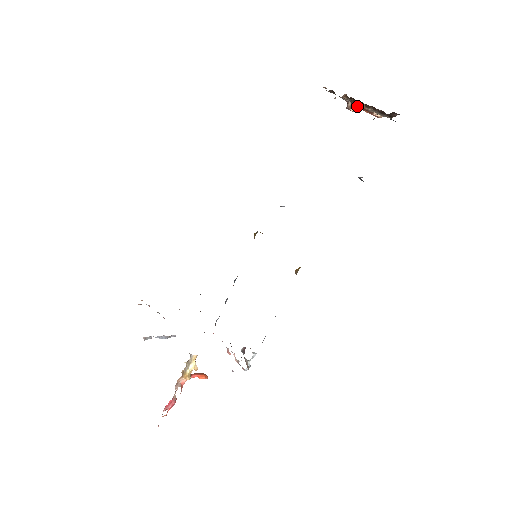
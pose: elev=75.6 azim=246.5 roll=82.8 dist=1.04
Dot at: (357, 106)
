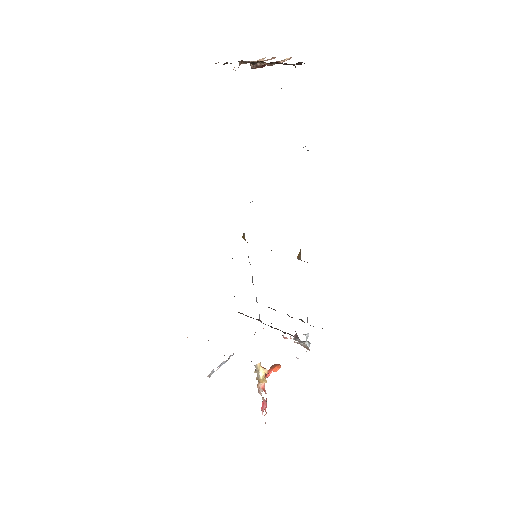
Dot at: (259, 66)
